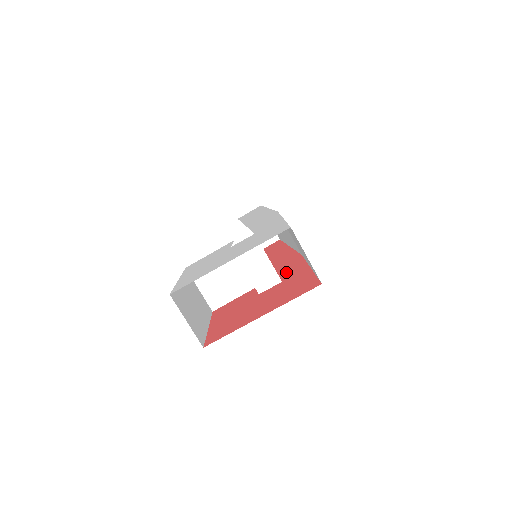
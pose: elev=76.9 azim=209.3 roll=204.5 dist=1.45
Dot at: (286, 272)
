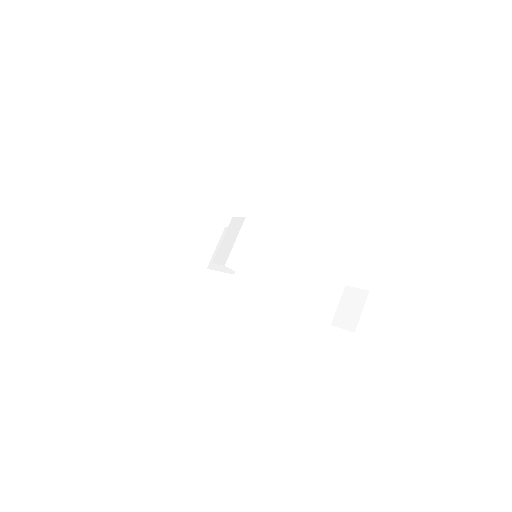
Dot at: occluded
